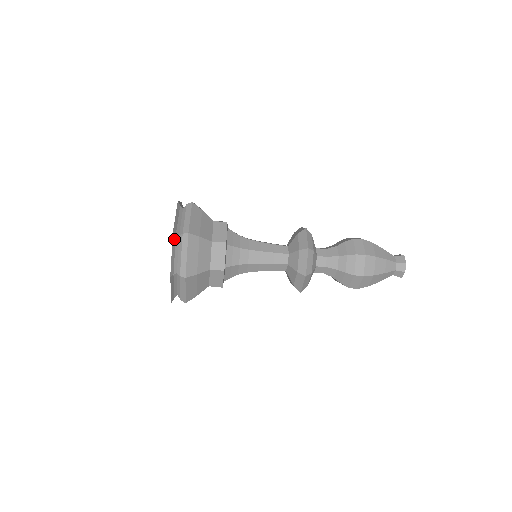
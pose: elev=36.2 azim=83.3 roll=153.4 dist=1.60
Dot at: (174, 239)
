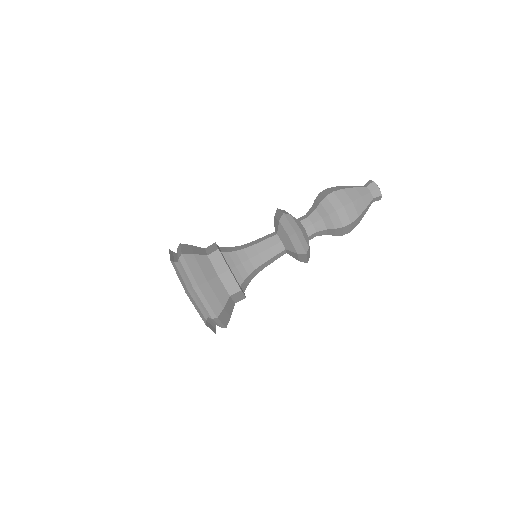
Dot at: (171, 252)
